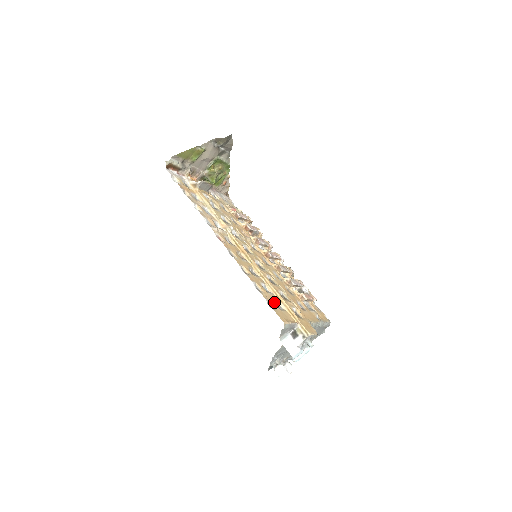
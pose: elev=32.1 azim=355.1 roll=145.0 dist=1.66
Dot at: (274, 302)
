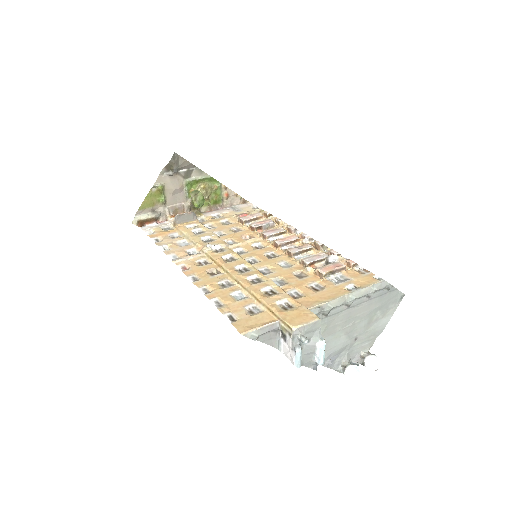
Dot at: (243, 309)
